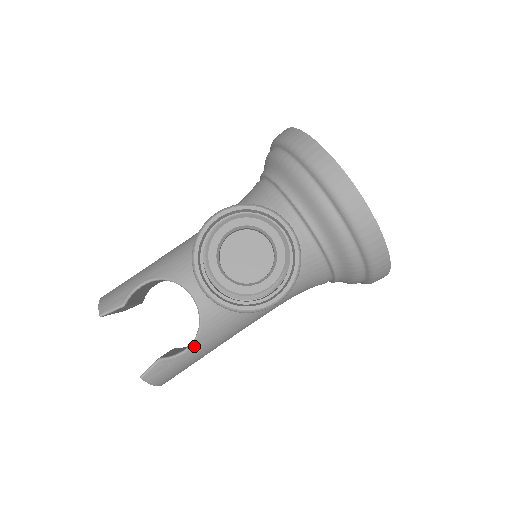
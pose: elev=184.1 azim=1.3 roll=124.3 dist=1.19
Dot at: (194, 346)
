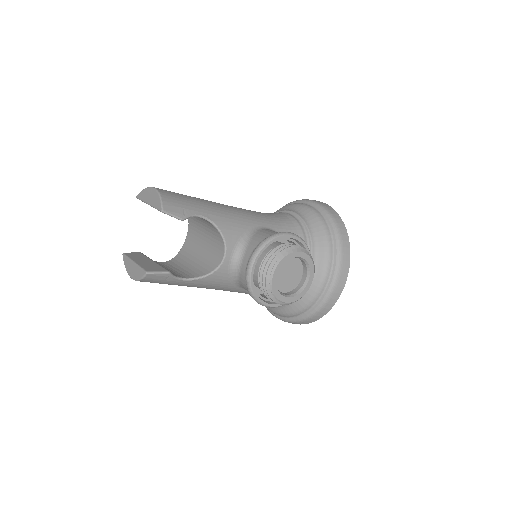
Dot at: (190, 281)
